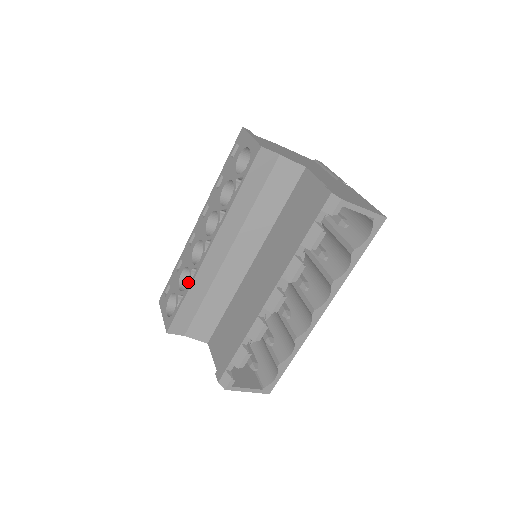
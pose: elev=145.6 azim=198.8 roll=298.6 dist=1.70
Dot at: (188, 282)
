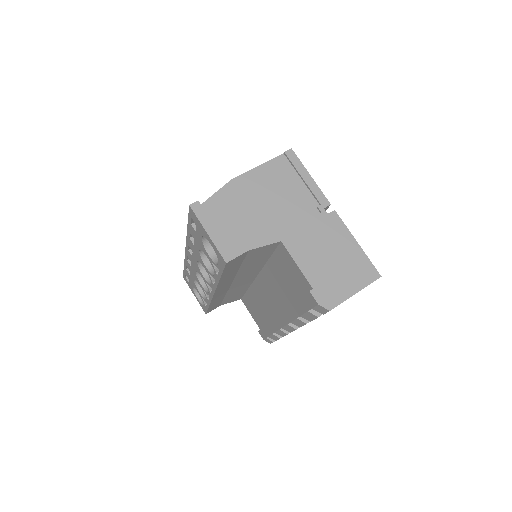
Dot at: (206, 298)
